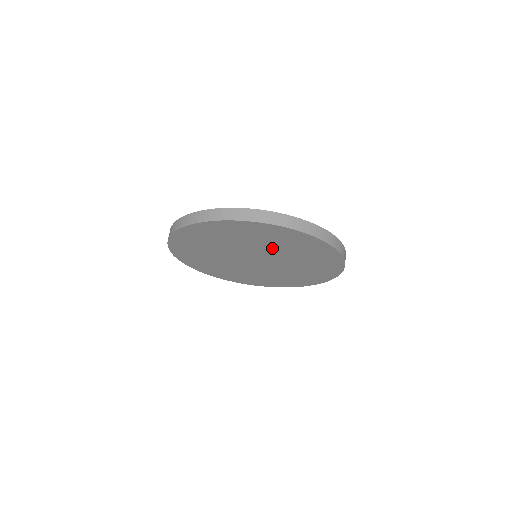
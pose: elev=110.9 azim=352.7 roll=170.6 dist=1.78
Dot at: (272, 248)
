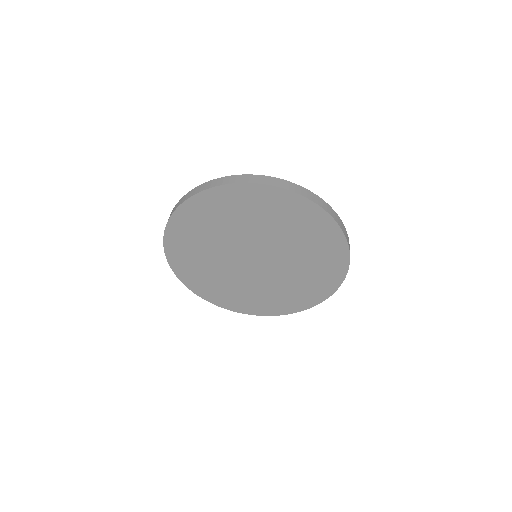
Dot at: (292, 248)
